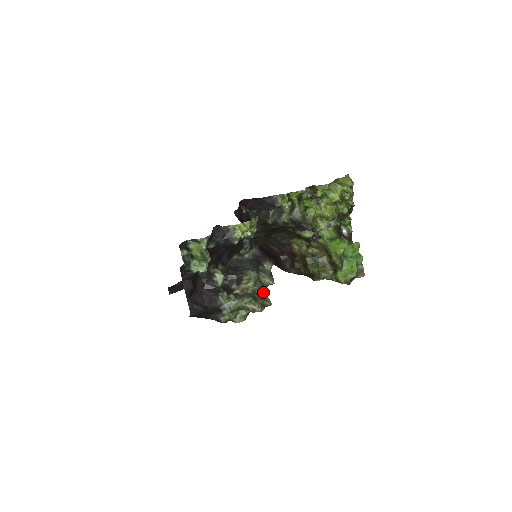
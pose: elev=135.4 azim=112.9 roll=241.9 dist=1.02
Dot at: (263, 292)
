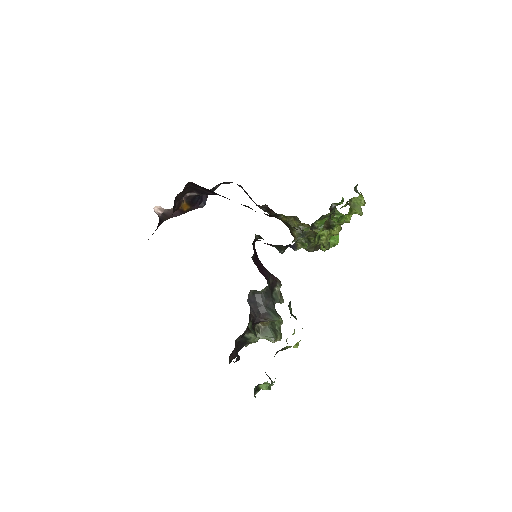
Dot at: occluded
